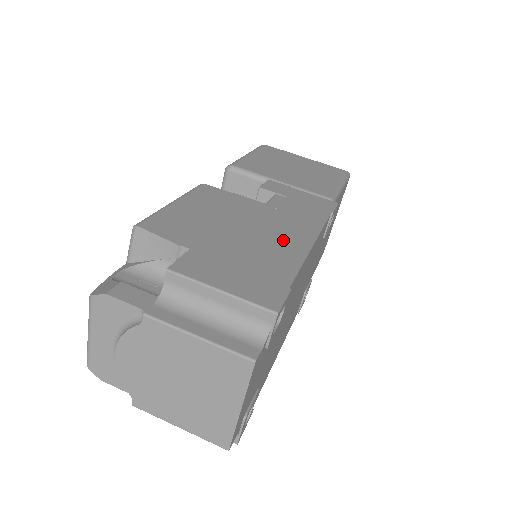
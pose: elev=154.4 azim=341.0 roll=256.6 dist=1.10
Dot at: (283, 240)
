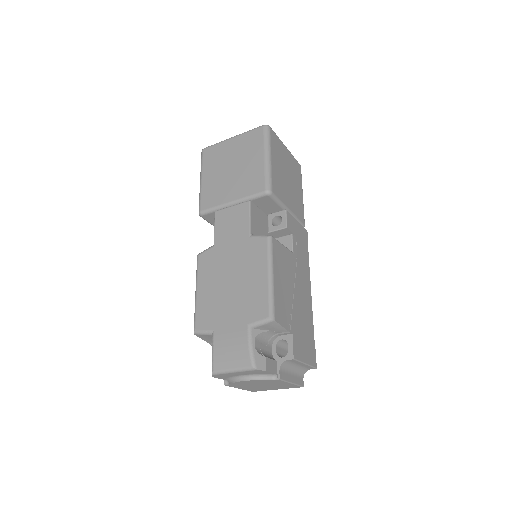
Dot at: (306, 299)
